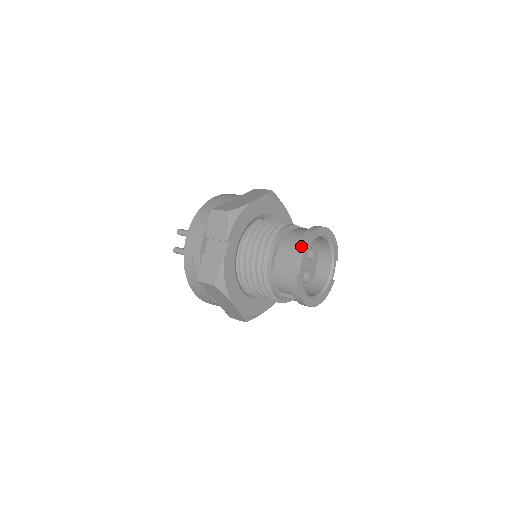
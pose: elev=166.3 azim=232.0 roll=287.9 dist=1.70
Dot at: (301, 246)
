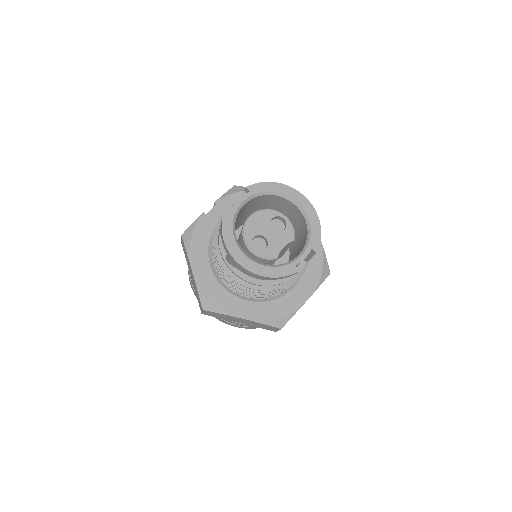
Dot at: (251, 185)
